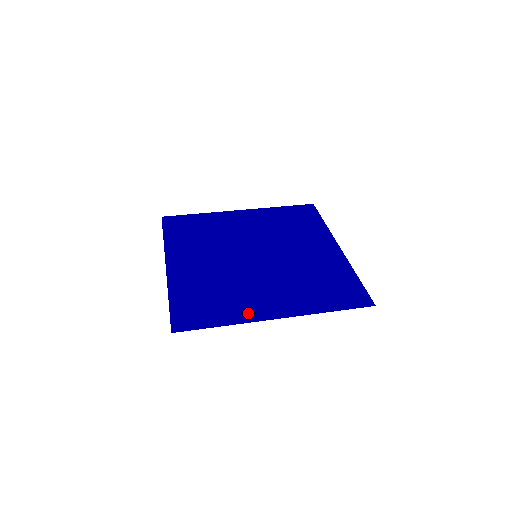
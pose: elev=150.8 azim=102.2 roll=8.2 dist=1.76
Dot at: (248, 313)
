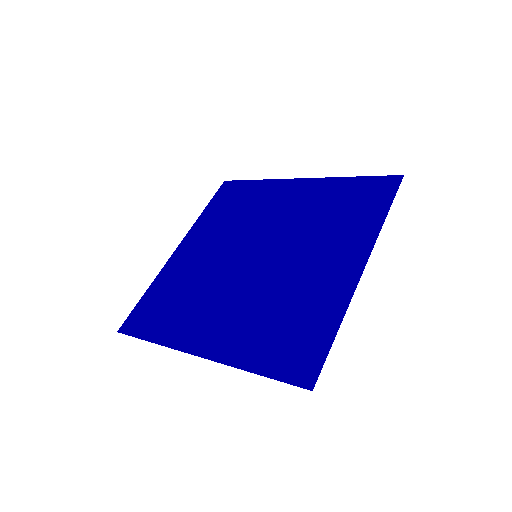
Dot at: (181, 335)
